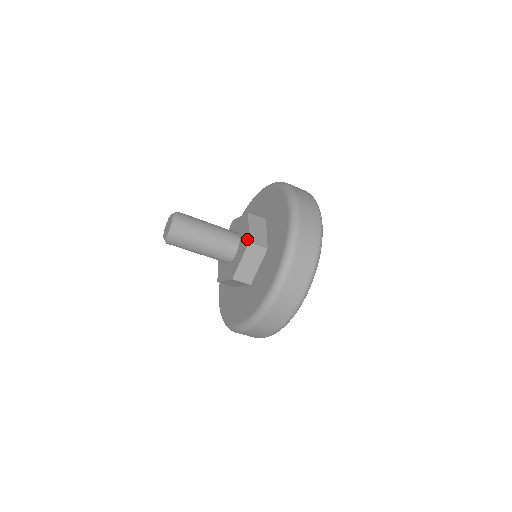
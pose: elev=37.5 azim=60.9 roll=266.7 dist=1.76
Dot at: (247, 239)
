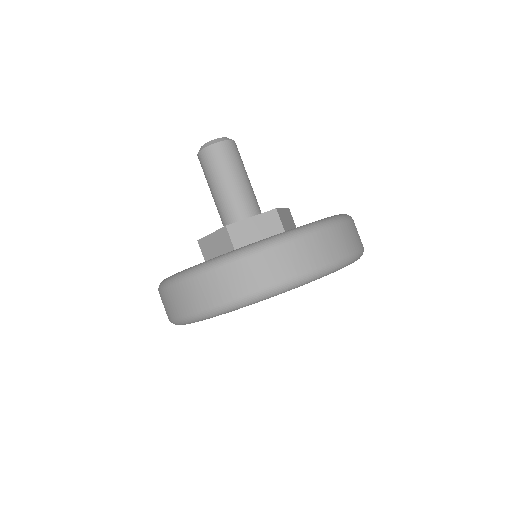
Dot at: occluded
